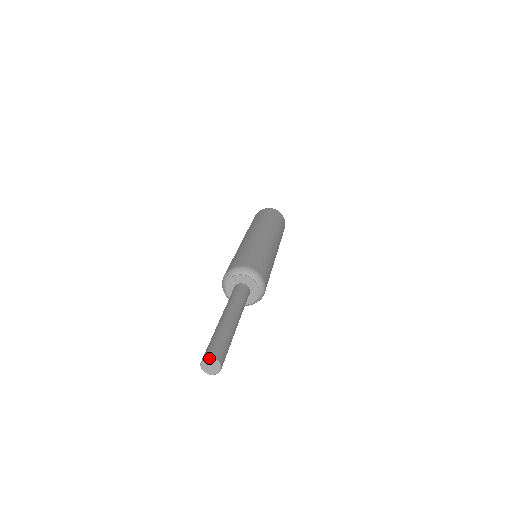
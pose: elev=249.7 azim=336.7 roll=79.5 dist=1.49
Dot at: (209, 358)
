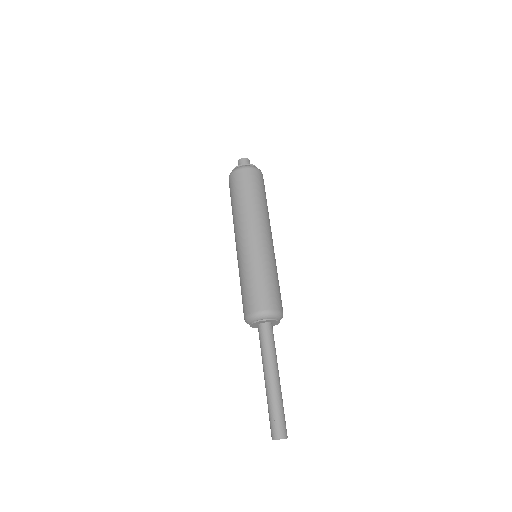
Dot at: (277, 439)
